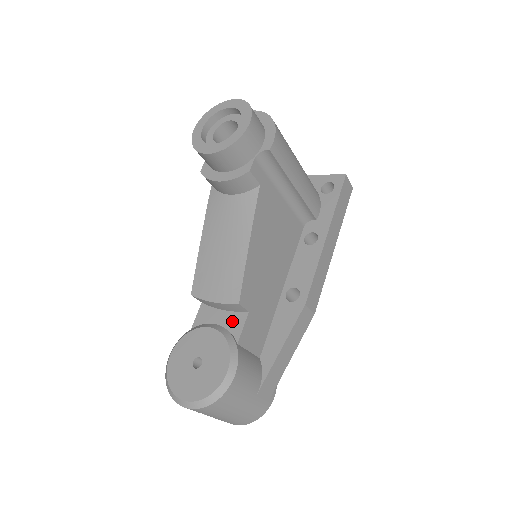
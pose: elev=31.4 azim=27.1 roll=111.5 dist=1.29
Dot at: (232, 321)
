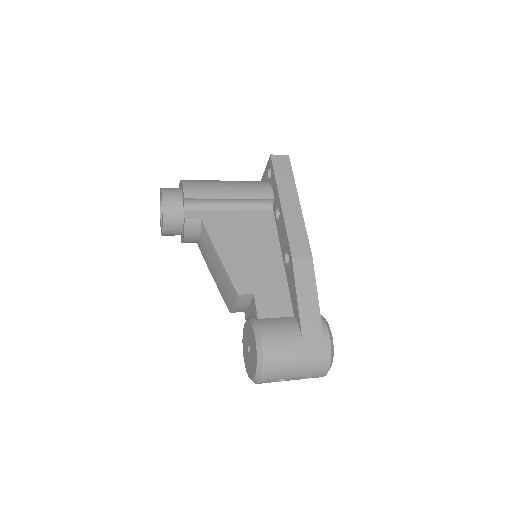
Dot at: (252, 308)
